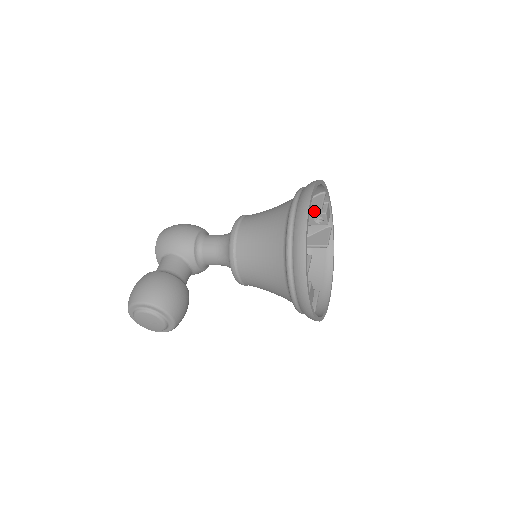
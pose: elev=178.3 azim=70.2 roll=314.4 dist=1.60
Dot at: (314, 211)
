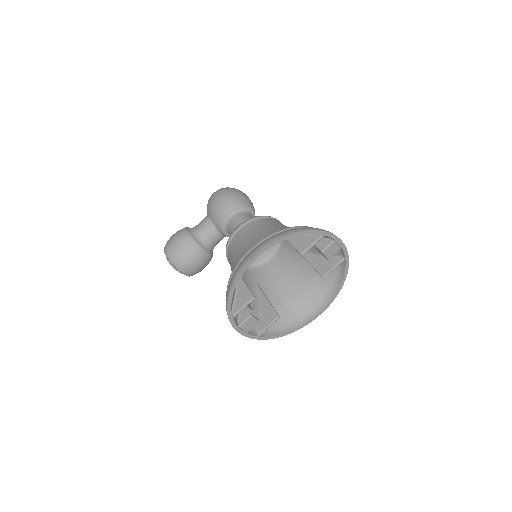
Dot at: (297, 251)
